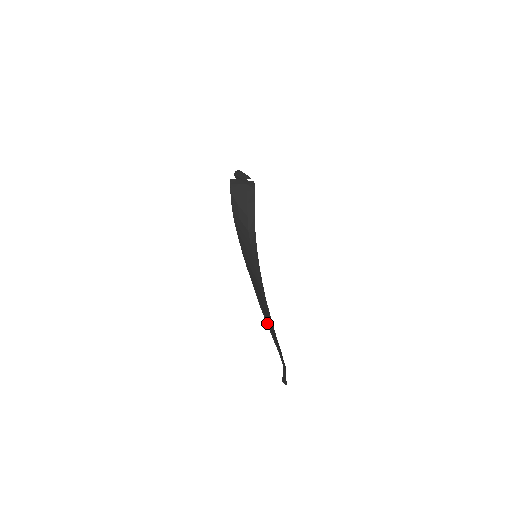
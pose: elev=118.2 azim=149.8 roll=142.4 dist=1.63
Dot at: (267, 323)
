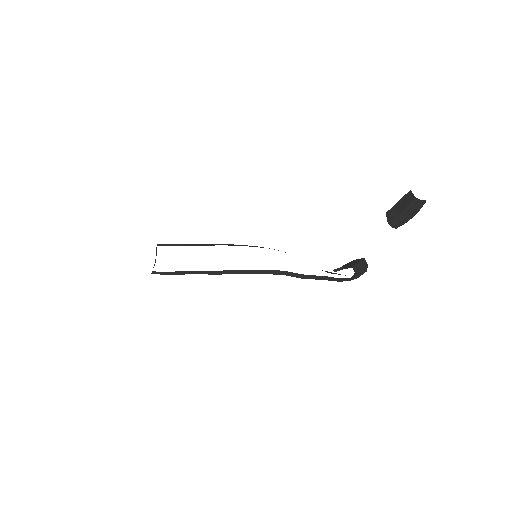
Dot at: (187, 273)
